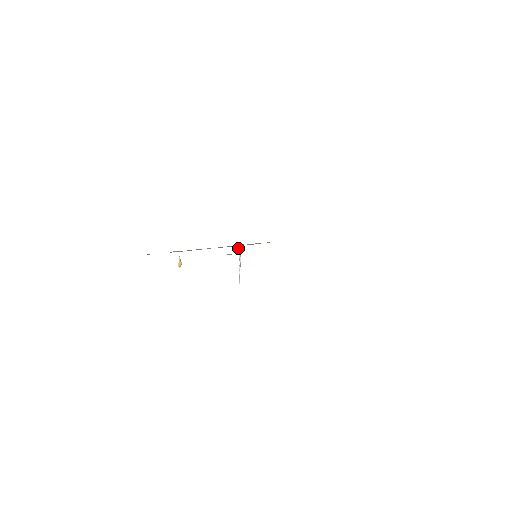
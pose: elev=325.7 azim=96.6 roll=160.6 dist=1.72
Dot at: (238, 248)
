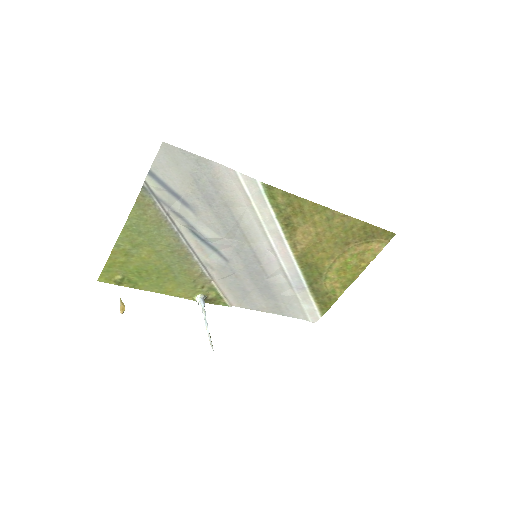
Dot at: (200, 300)
